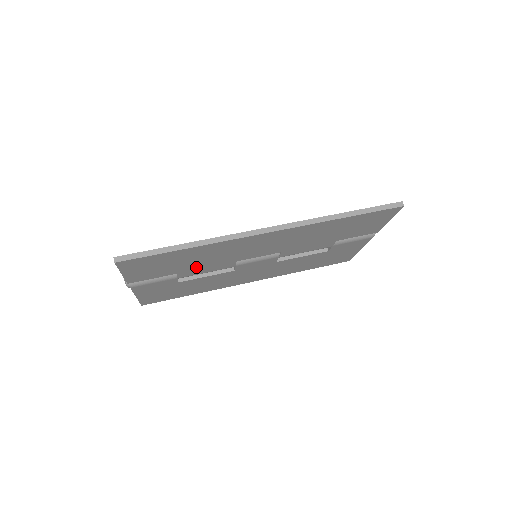
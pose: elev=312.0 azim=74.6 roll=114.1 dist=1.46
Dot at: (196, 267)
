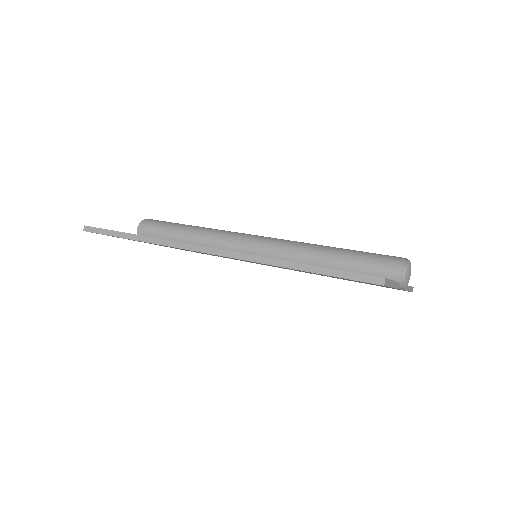
Dot at: occluded
